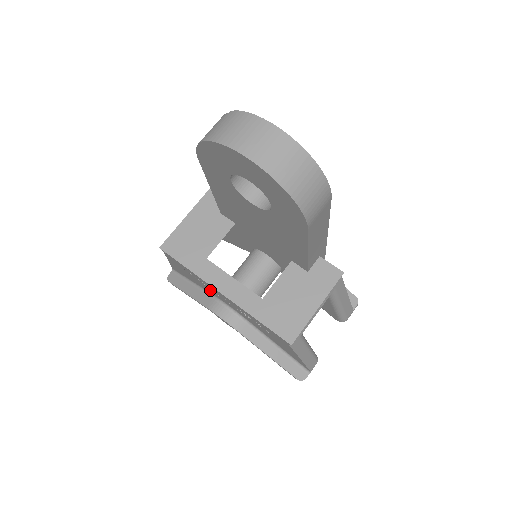
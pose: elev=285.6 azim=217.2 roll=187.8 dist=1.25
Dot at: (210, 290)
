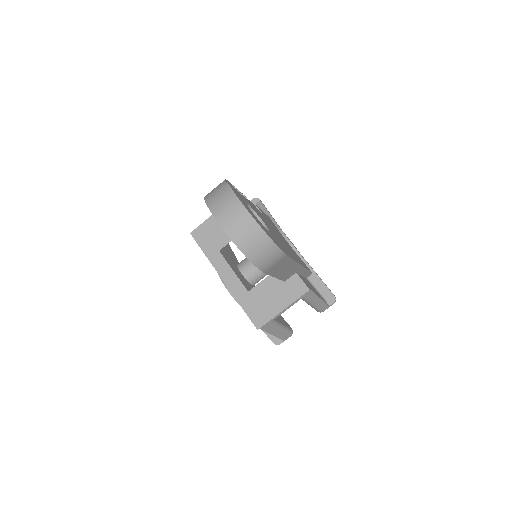
Dot at: occluded
